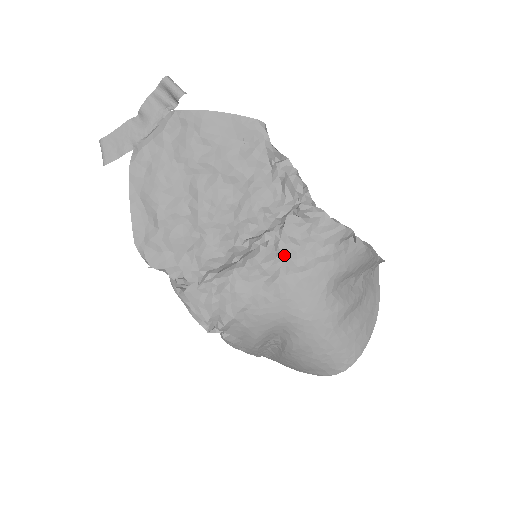
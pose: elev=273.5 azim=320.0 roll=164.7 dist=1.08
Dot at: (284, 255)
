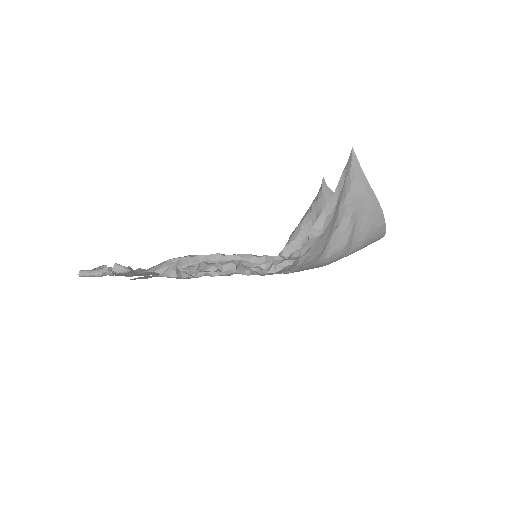
Dot at: occluded
